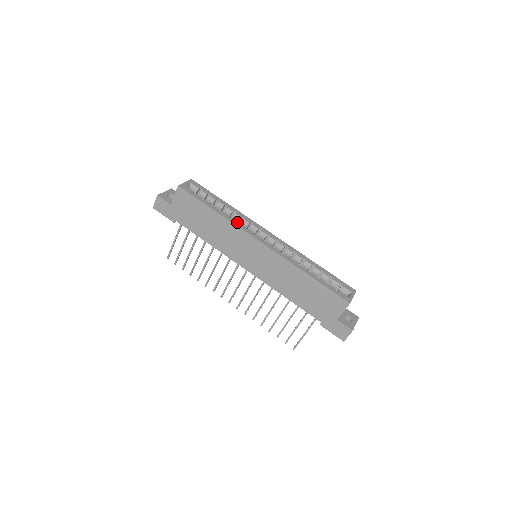
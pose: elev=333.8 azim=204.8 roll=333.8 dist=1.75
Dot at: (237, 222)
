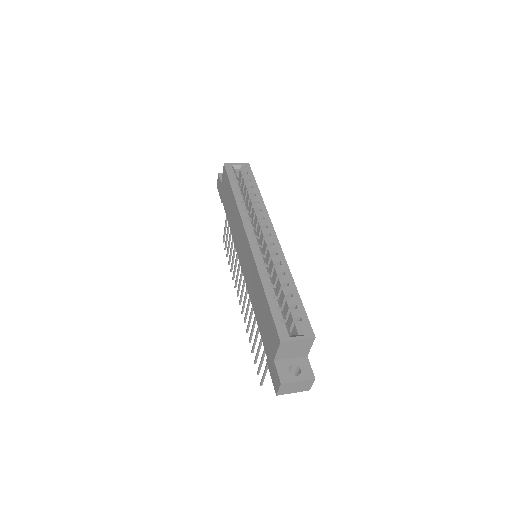
Dot at: (254, 213)
